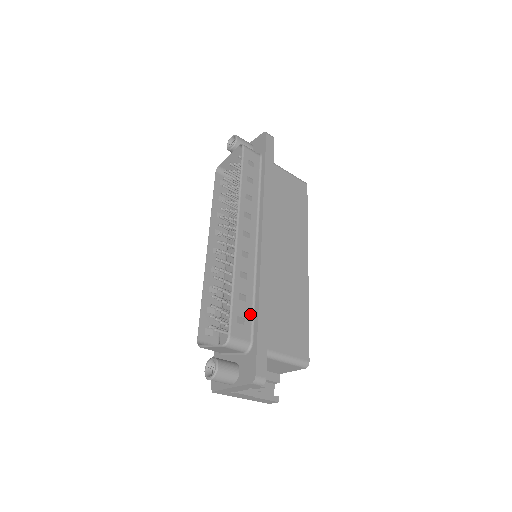
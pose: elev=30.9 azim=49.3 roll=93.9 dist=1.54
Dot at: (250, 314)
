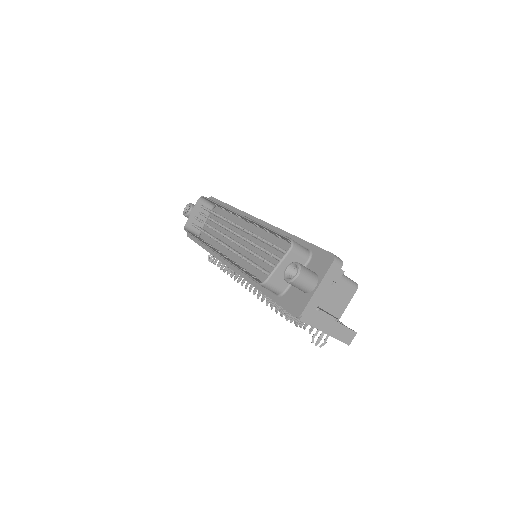
Dot at: occluded
